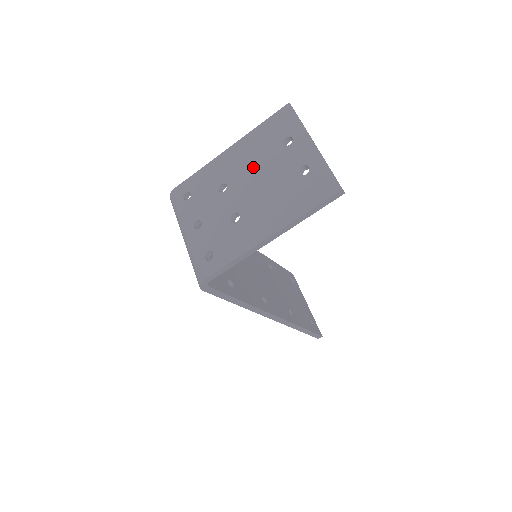
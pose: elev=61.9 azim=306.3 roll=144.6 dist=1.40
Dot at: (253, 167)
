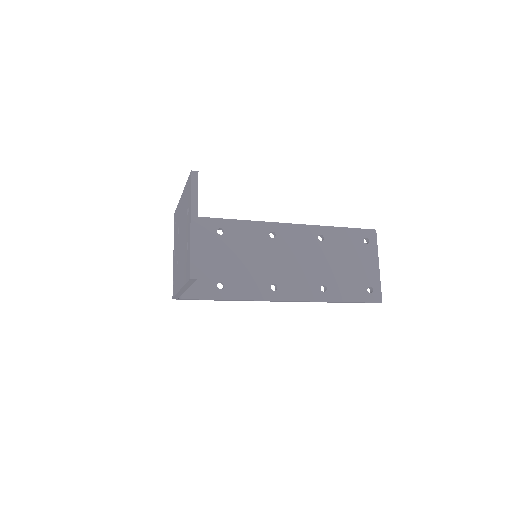
Dot at: (182, 223)
